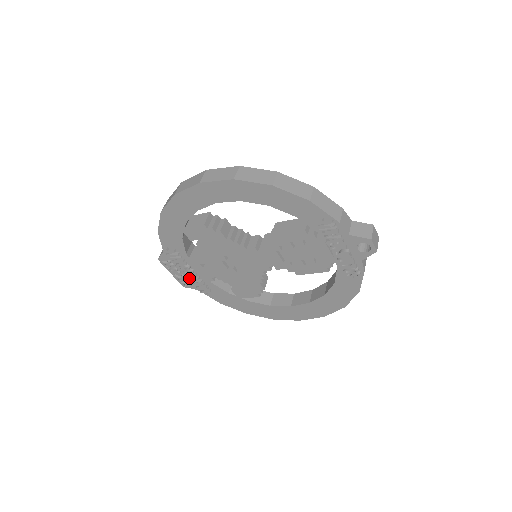
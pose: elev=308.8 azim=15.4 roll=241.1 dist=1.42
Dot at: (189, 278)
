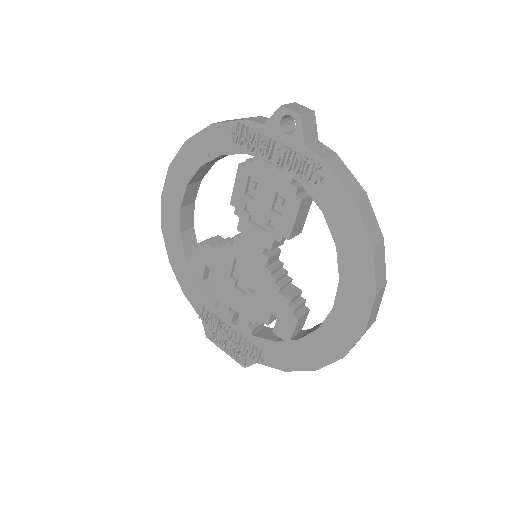
Dot at: (234, 343)
